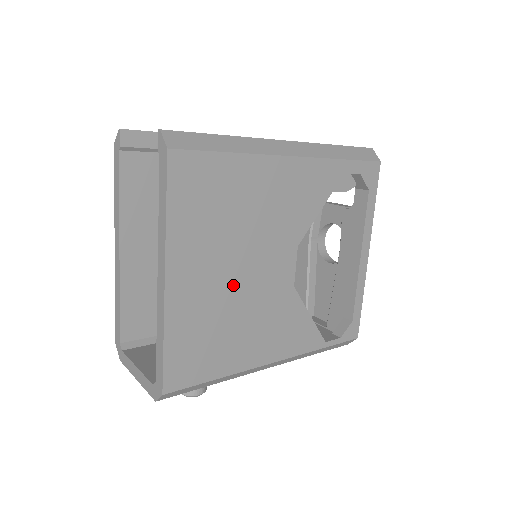
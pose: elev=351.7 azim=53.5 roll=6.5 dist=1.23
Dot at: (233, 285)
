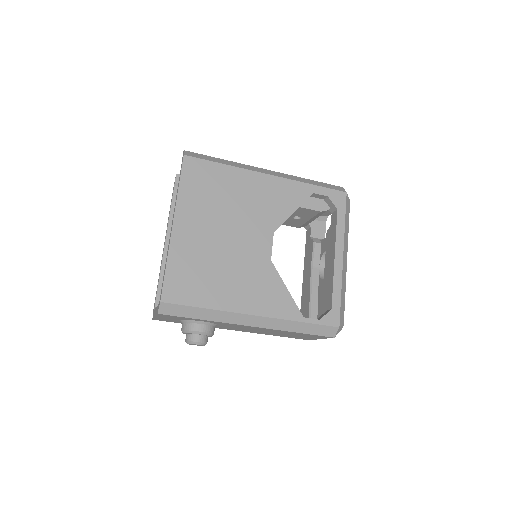
Dot at: (220, 243)
